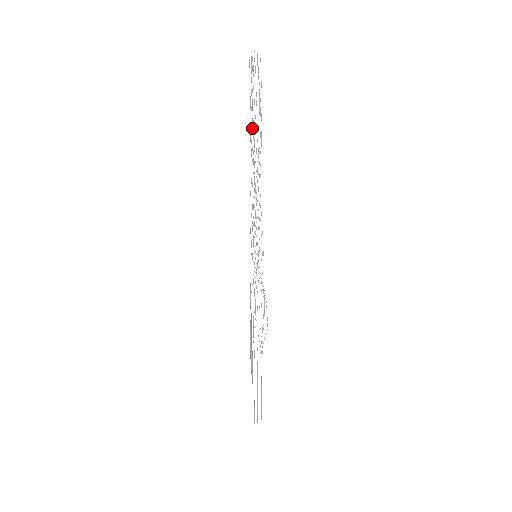
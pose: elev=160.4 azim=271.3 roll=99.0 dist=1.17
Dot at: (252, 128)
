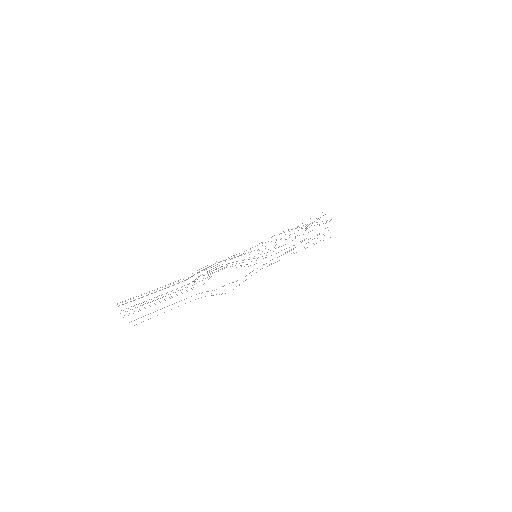
Dot at: occluded
